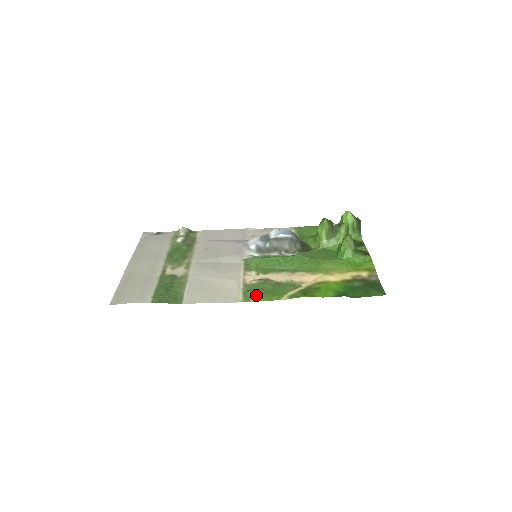
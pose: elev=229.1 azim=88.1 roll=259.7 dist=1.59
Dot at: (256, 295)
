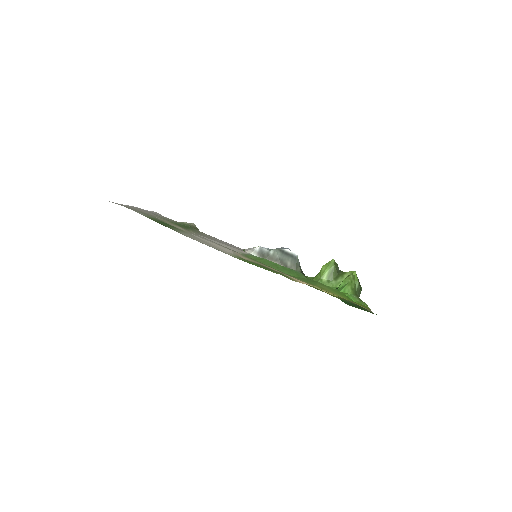
Dot at: (249, 261)
